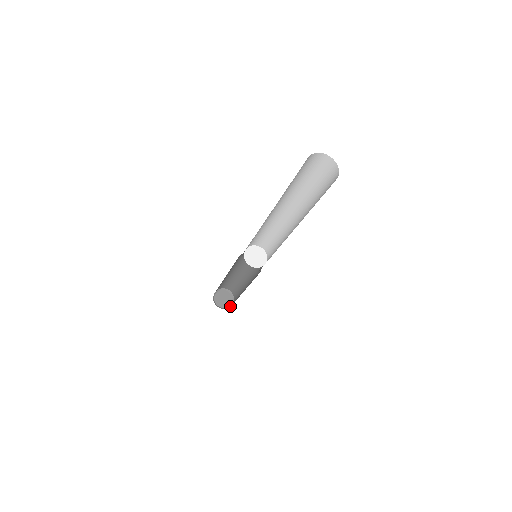
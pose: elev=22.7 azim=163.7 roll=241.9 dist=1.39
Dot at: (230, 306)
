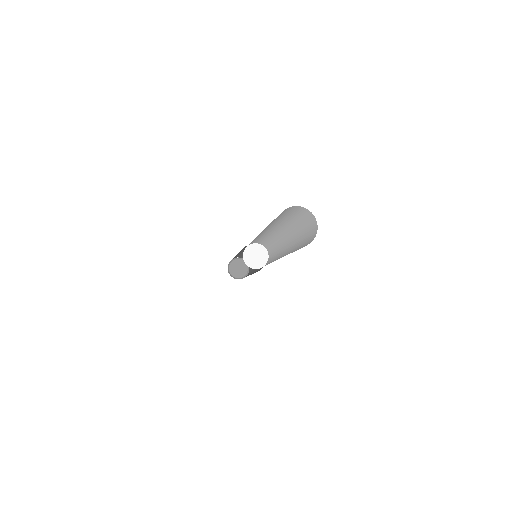
Dot at: (248, 272)
